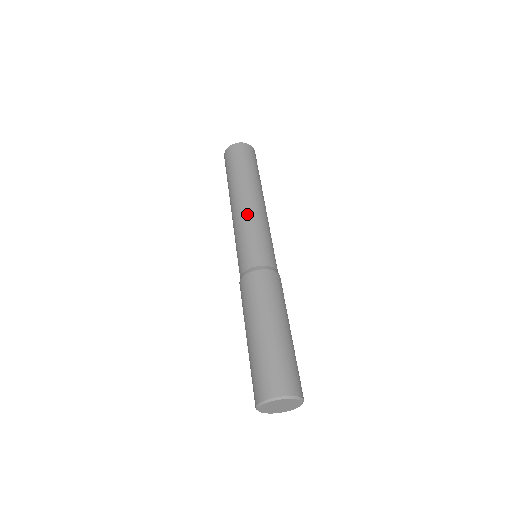
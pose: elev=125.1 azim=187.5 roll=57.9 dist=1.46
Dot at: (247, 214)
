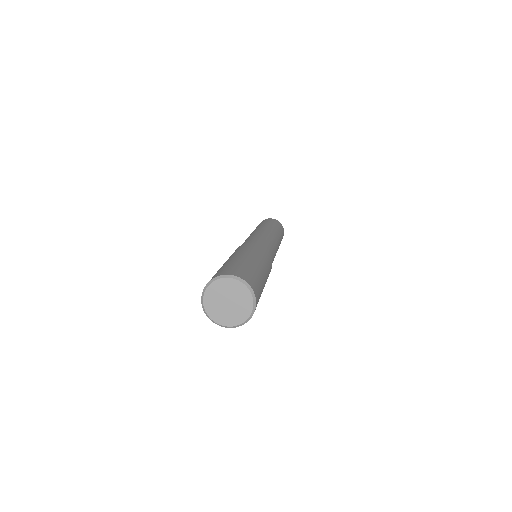
Dot at: (264, 232)
